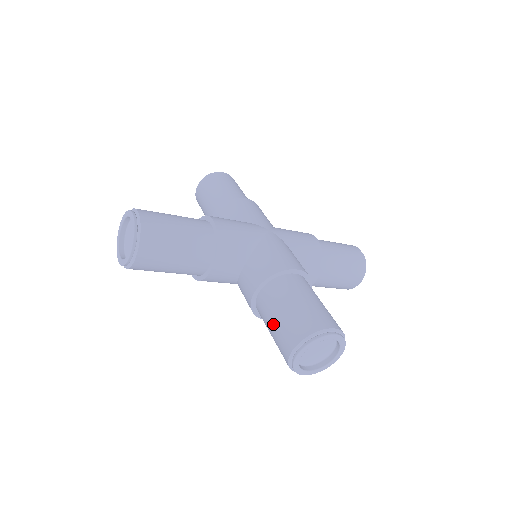
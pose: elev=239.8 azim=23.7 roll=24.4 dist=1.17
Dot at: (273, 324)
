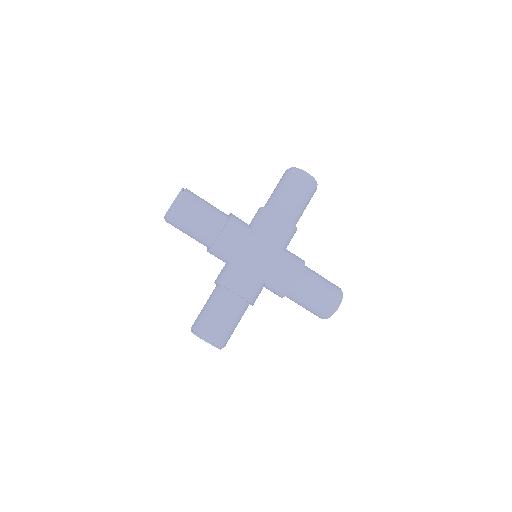
Dot at: (204, 306)
